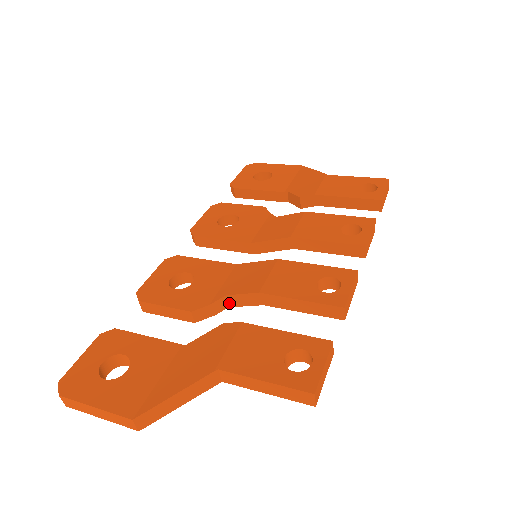
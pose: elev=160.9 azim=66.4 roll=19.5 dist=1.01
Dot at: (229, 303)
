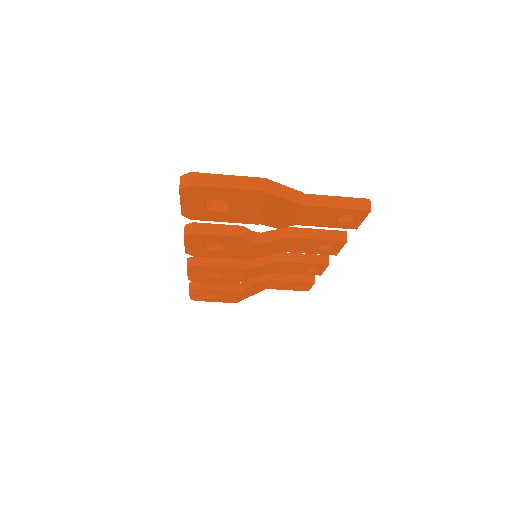
Dot at: (262, 240)
